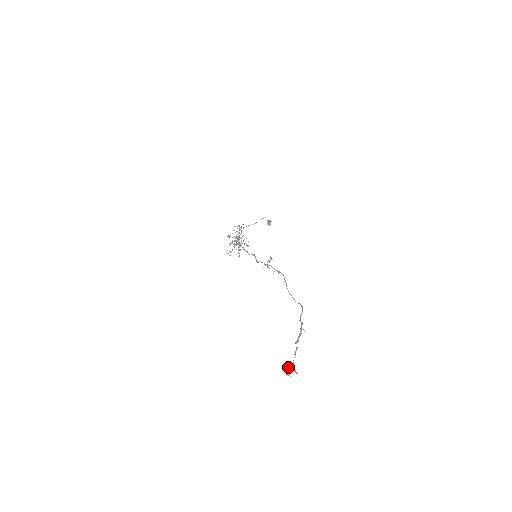
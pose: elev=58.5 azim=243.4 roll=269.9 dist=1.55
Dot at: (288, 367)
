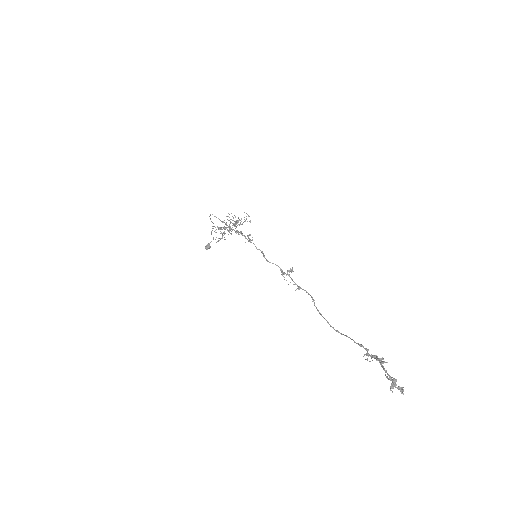
Dot at: (394, 379)
